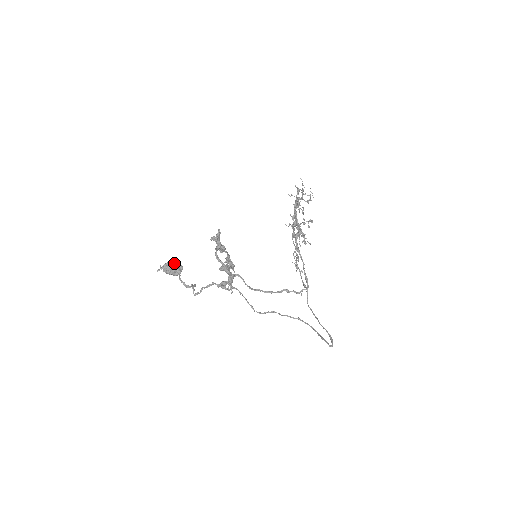
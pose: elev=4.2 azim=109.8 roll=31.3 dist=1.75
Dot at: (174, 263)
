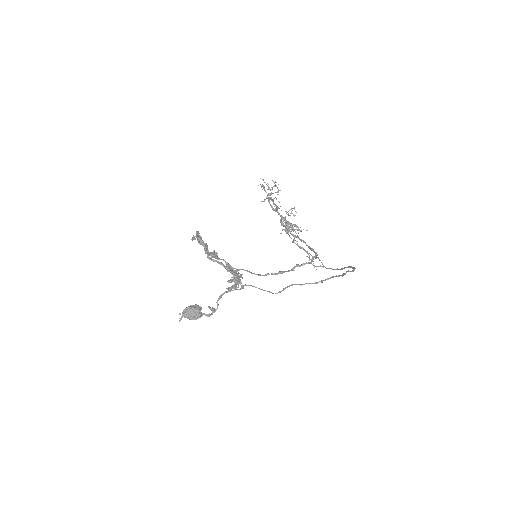
Dot at: (191, 306)
